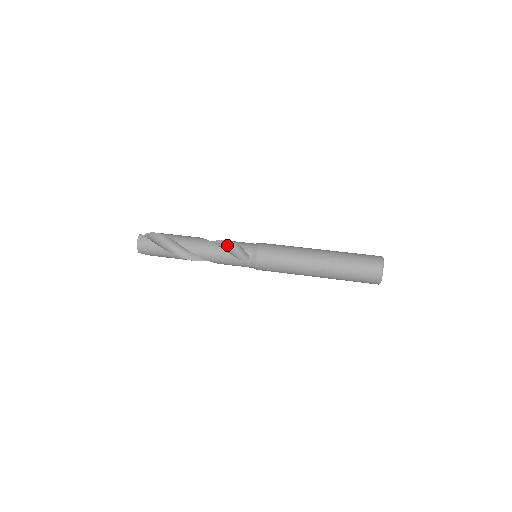
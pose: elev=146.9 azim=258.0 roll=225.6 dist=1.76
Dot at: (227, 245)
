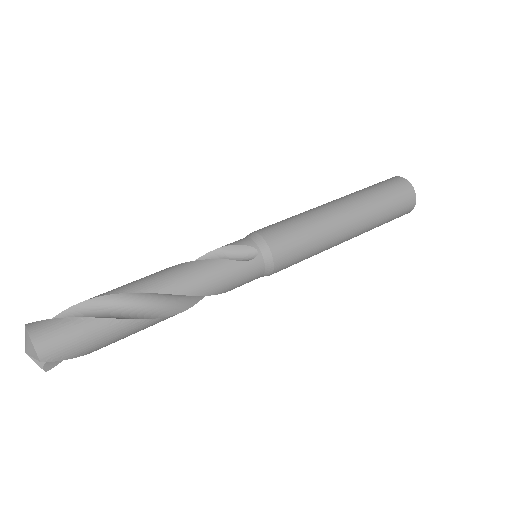
Dot at: occluded
